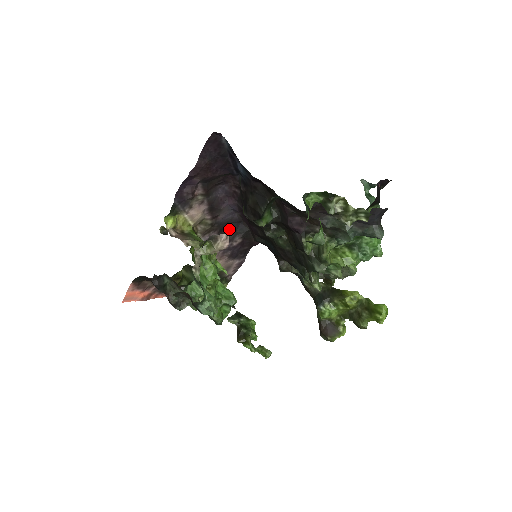
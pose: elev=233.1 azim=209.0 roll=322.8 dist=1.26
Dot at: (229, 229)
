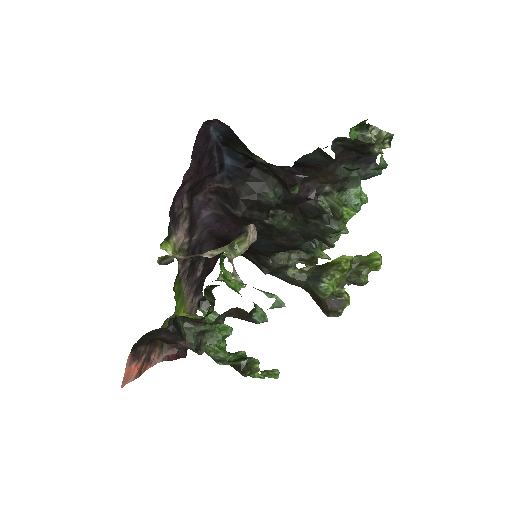
Dot at: occluded
